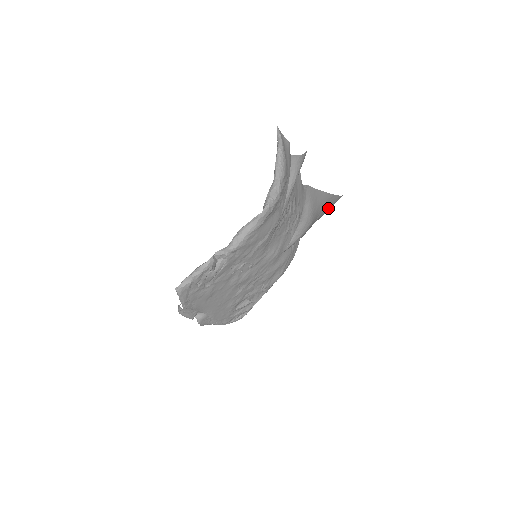
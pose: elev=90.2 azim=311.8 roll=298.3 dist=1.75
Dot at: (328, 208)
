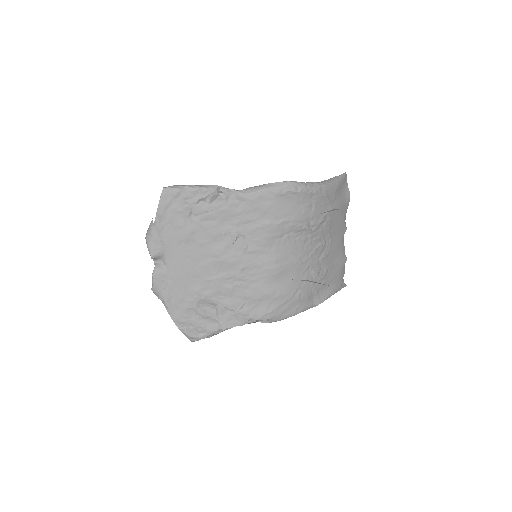
Dot at: occluded
